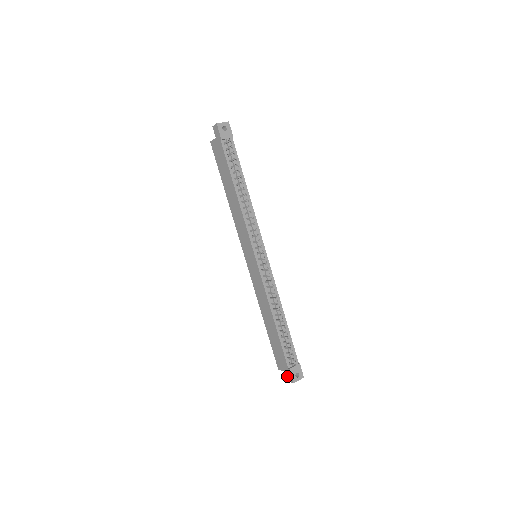
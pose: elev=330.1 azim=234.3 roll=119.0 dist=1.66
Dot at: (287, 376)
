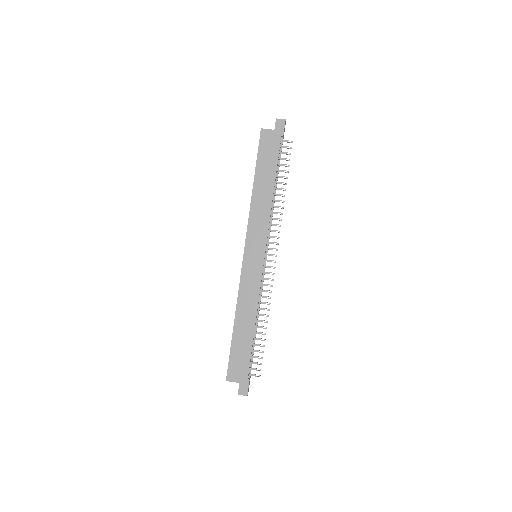
Dot at: (240, 388)
